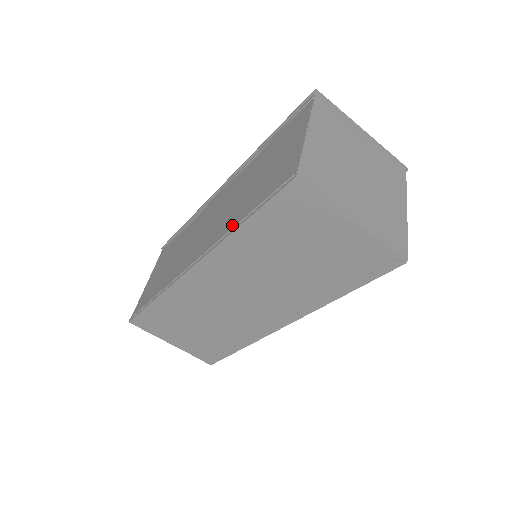
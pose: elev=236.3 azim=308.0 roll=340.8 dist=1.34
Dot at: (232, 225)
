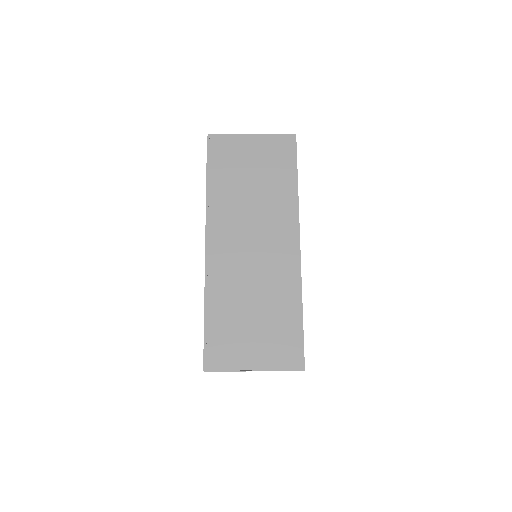
Dot at: occluded
